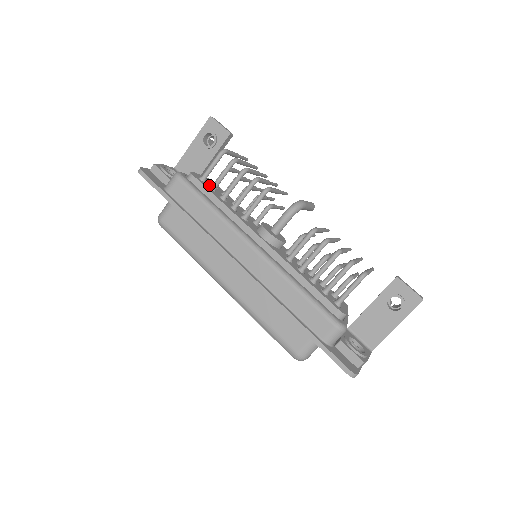
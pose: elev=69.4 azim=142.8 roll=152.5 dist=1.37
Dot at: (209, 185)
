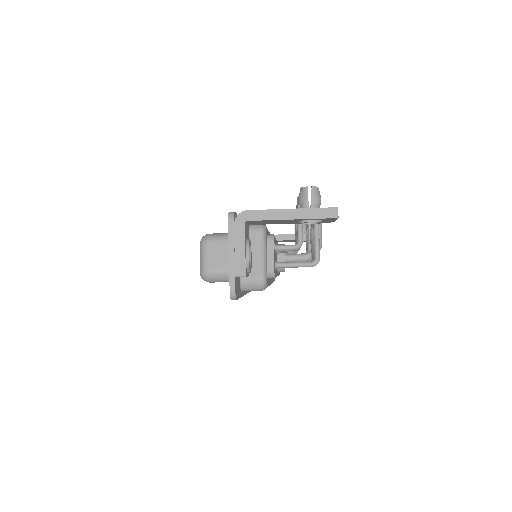
Dot at: occluded
